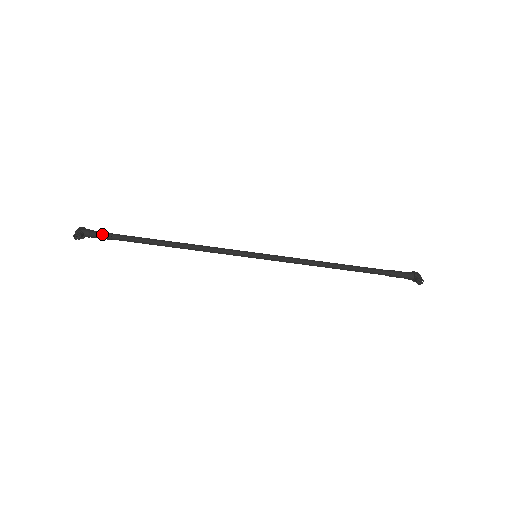
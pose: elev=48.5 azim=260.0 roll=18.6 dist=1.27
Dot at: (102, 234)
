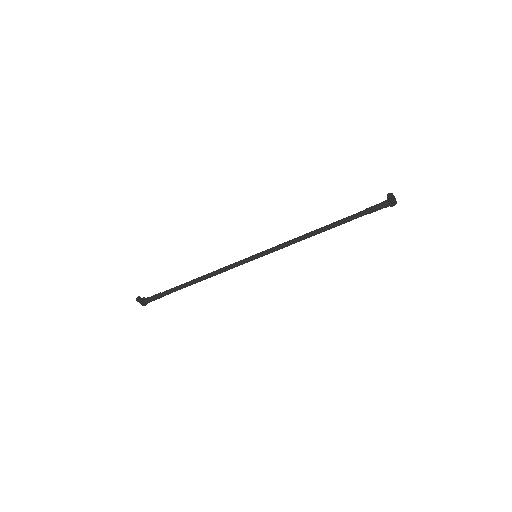
Dot at: (155, 295)
